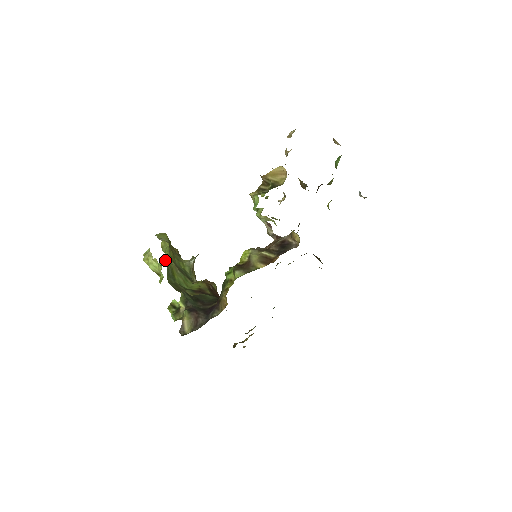
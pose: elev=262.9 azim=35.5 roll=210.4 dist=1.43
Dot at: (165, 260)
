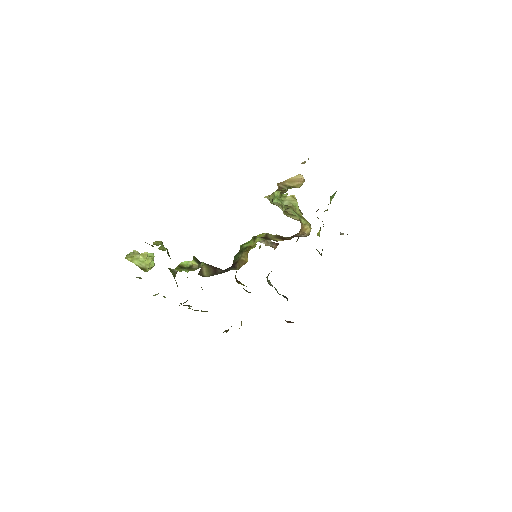
Dot at: (161, 249)
